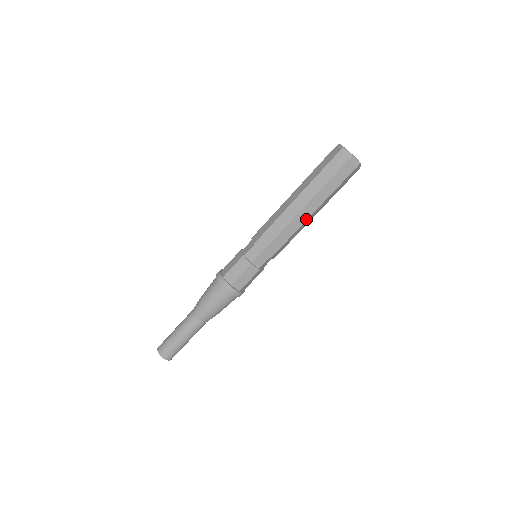
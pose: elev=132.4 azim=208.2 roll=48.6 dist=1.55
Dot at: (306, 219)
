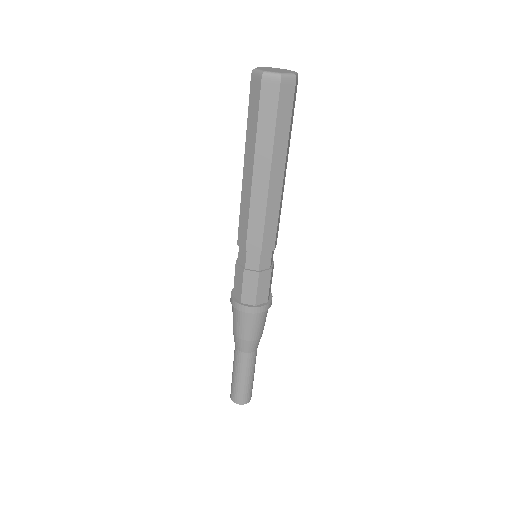
Dot at: (281, 185)
